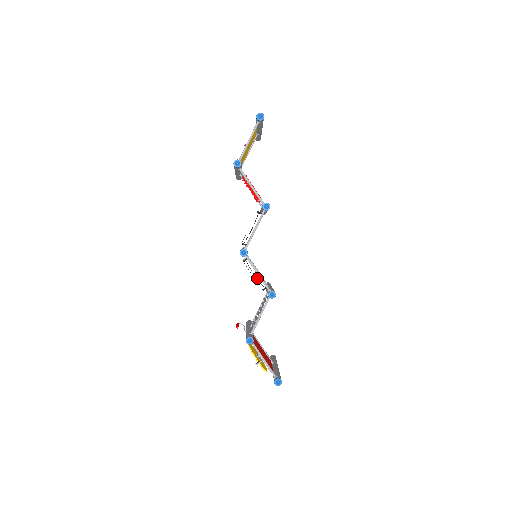
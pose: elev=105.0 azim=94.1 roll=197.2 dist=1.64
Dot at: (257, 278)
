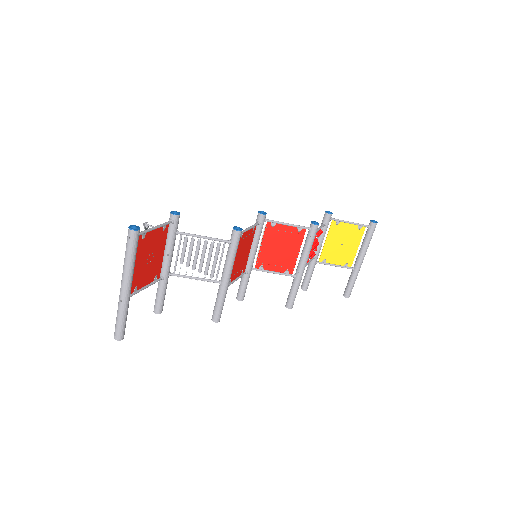
Dot at: occluded
